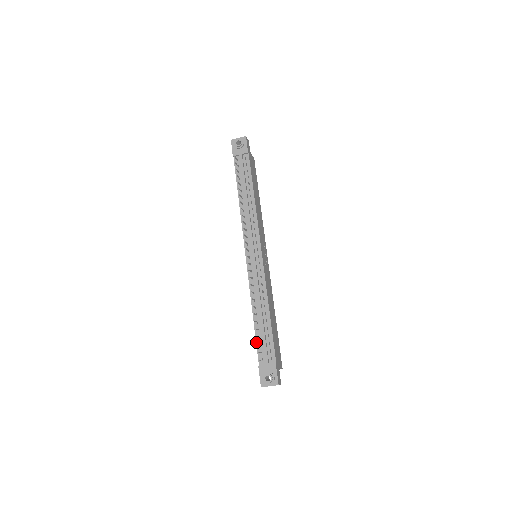
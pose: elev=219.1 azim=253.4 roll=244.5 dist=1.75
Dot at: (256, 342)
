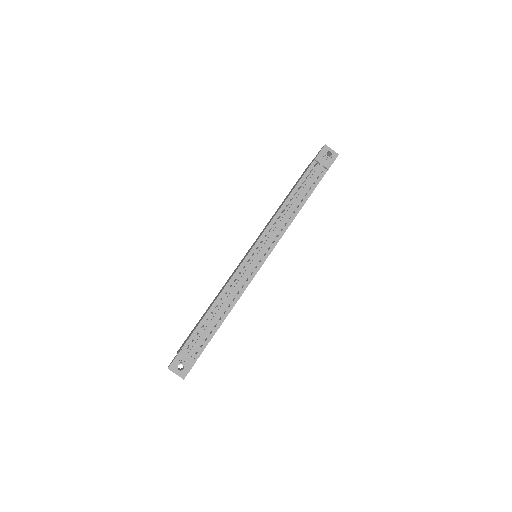
Dot at: (196, 328)
